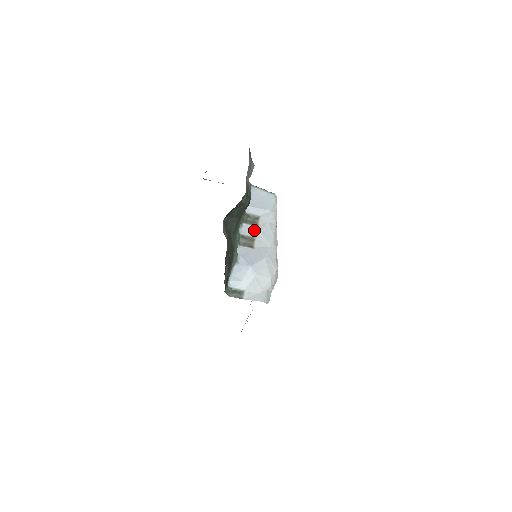
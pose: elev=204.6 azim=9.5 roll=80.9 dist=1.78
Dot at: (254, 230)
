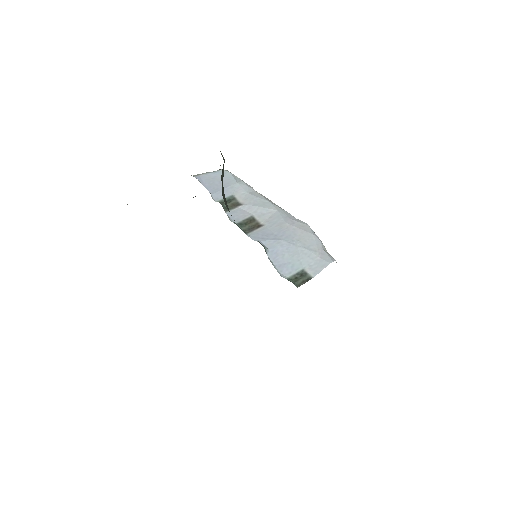
Dot at: (243, 211)
